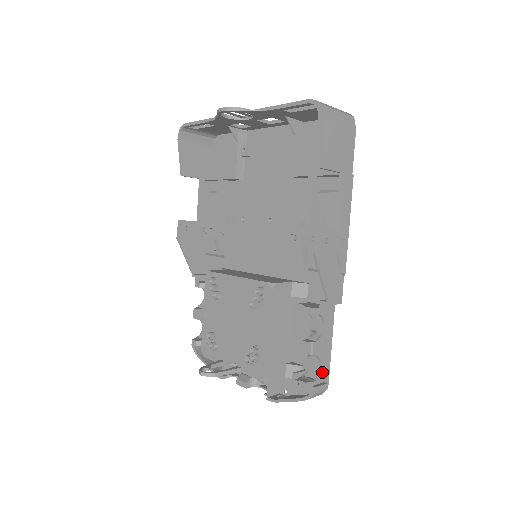
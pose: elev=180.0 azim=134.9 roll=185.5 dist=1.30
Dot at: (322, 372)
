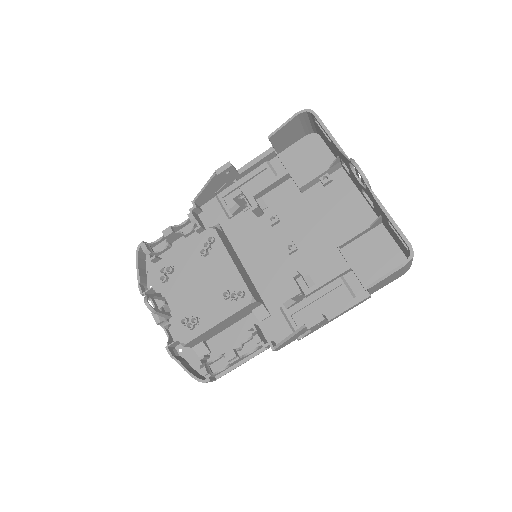
Dot at: (221, 372)
